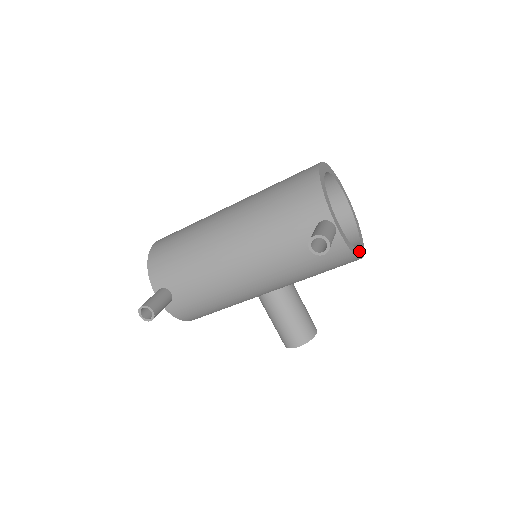
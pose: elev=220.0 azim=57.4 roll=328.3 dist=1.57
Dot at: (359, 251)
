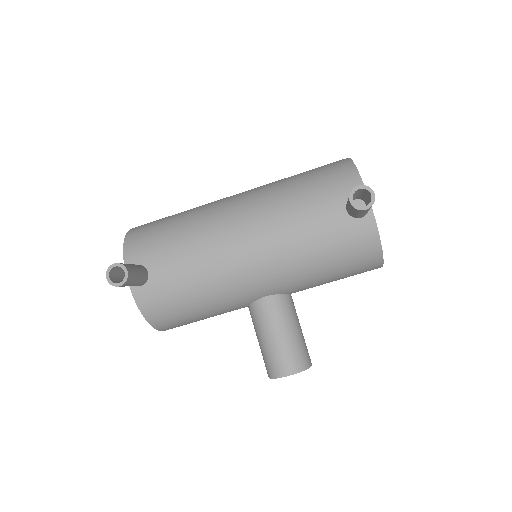
Dot at: occluded
